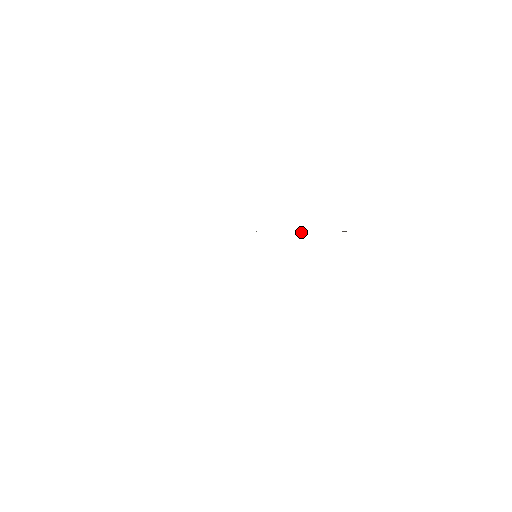
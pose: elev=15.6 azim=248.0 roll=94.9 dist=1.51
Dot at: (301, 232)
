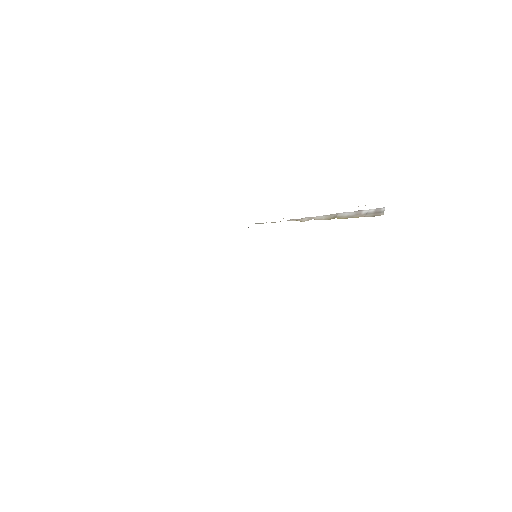
Dot at: occluded
